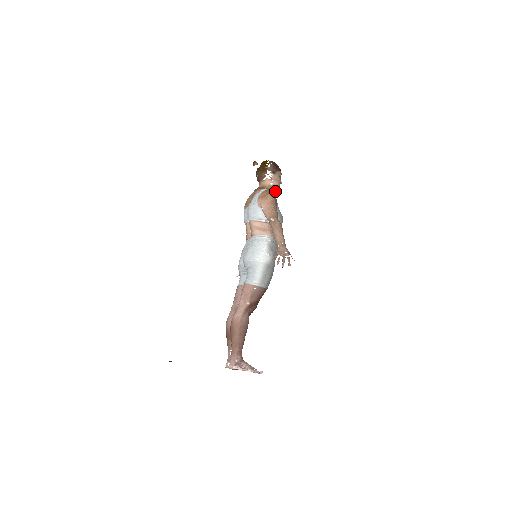
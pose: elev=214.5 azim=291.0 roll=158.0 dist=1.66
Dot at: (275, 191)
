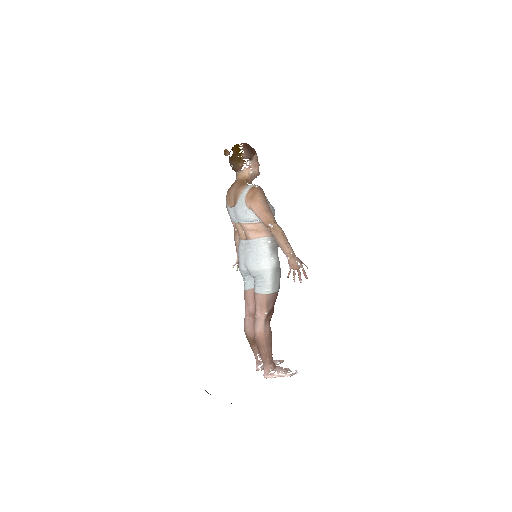
Dot at: (256, 177)
